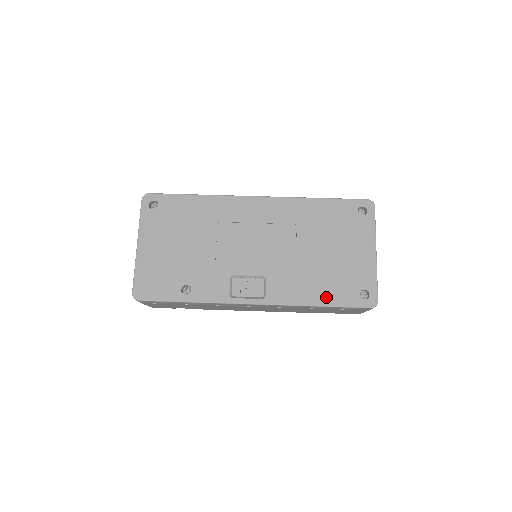
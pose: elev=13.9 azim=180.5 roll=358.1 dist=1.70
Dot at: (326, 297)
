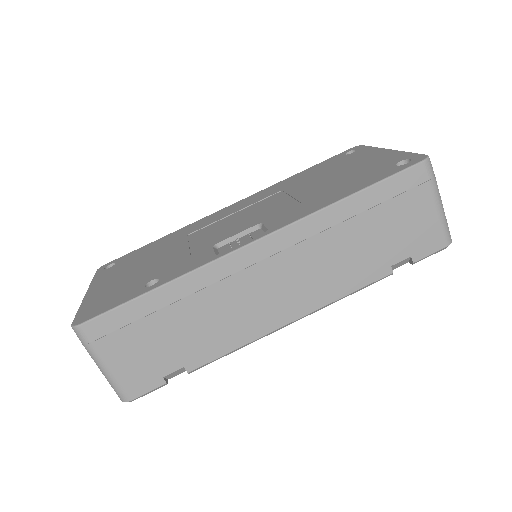
Dot at: (353, 188)
